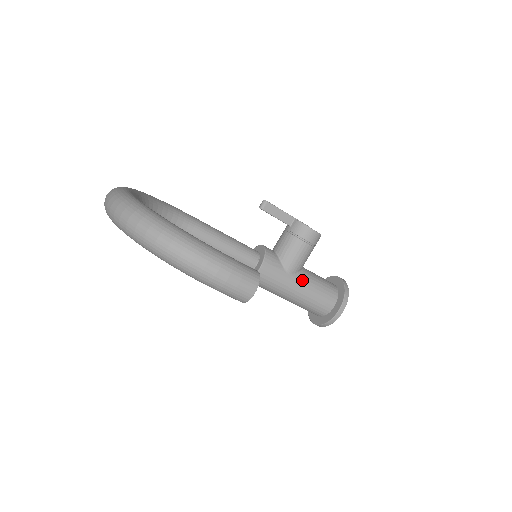
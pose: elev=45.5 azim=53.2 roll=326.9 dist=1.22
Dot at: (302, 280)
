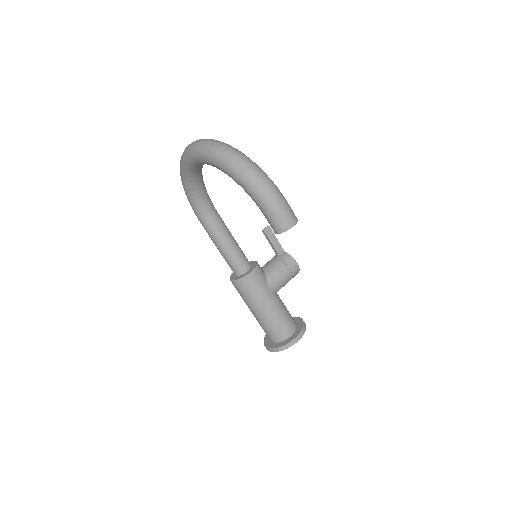
Dot at: (276, 299)
